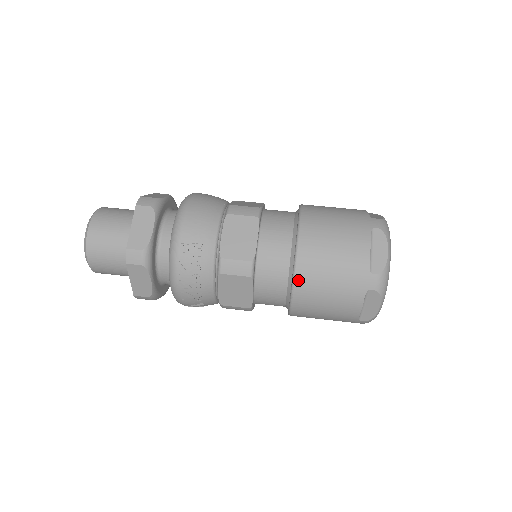
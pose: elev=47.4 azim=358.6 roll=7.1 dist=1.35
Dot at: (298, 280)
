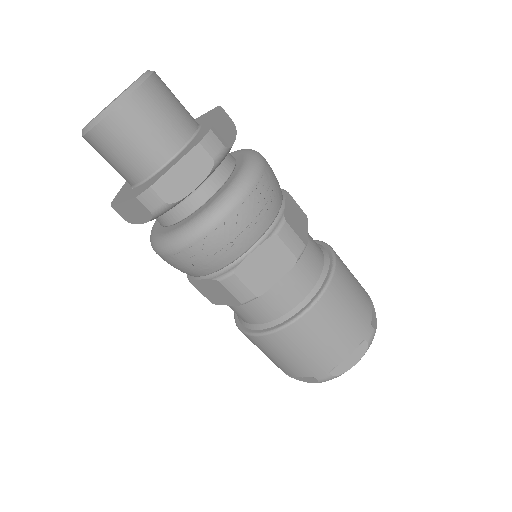
Dot at: (328, 292)
